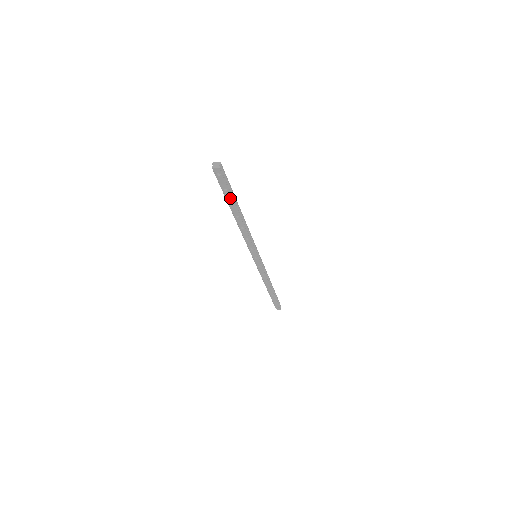
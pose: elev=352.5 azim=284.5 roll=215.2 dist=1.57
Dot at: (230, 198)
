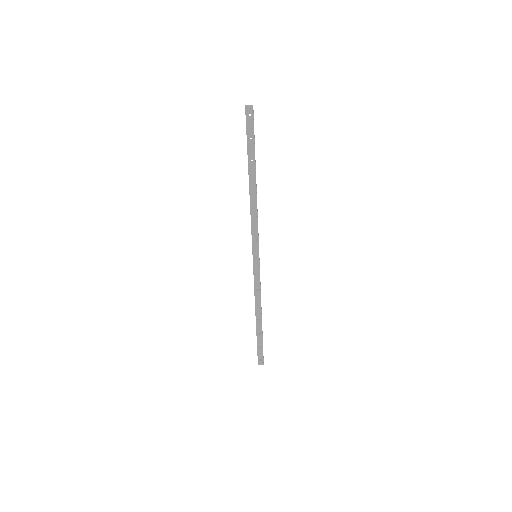
Dot at: (252, 152)
